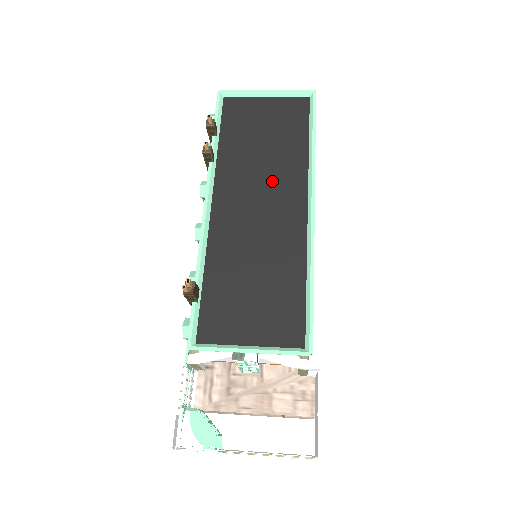
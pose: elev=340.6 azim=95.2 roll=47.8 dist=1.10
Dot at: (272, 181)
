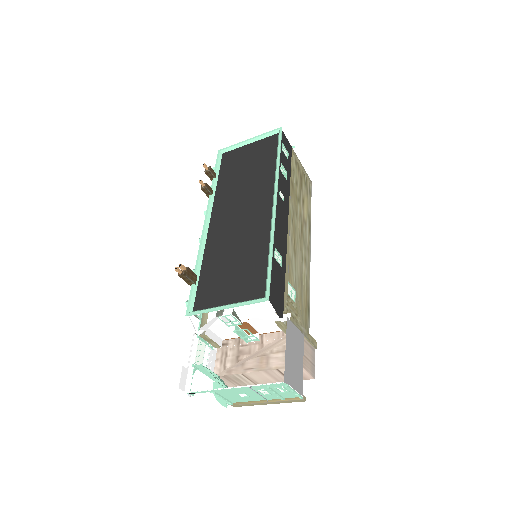
Dot at: (250, 194)
